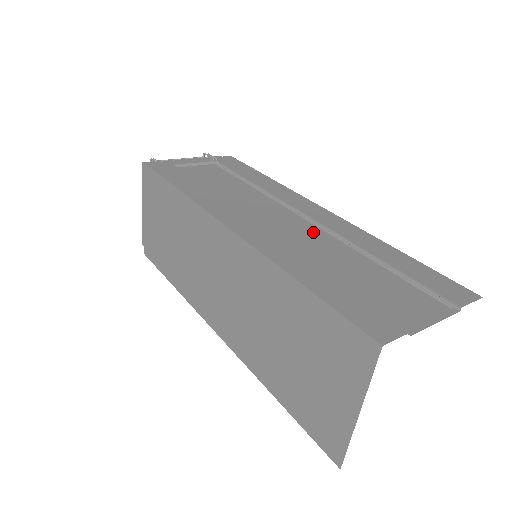
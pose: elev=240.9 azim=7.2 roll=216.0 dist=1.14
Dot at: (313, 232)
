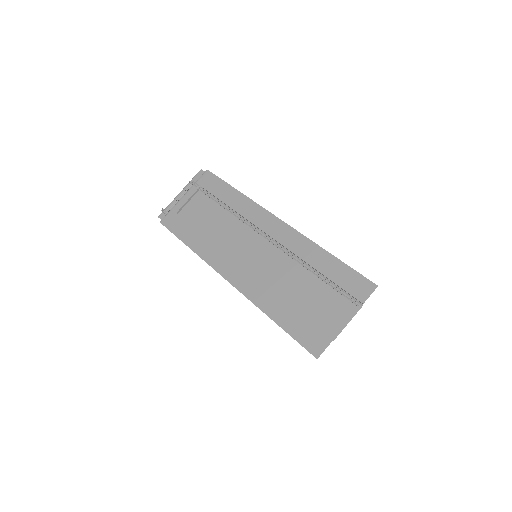
Dot at: (277, 255)
